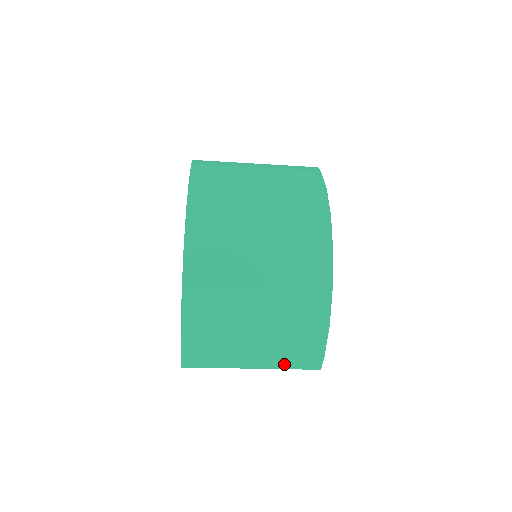
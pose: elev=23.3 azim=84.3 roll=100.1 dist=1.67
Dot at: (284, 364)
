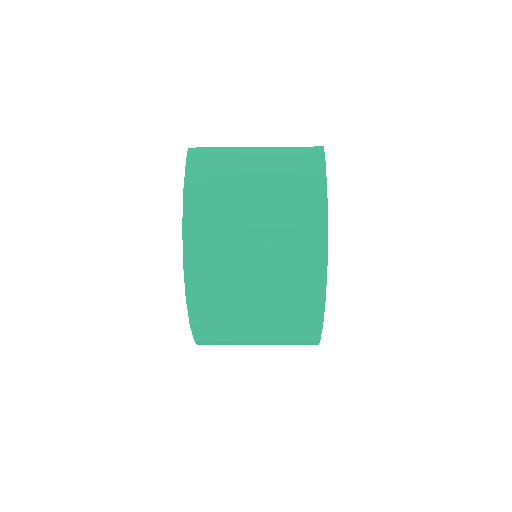
Dot at: (285, 343)
